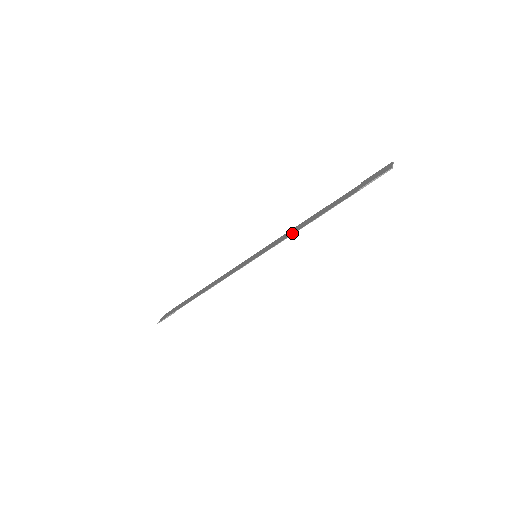
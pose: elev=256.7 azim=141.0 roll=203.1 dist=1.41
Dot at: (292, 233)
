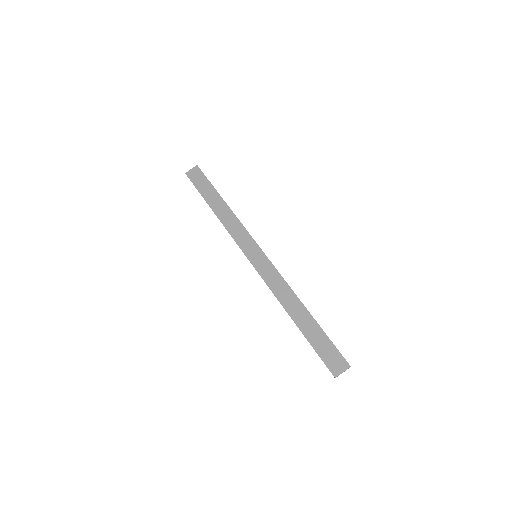
Dot at: (276, 293)
